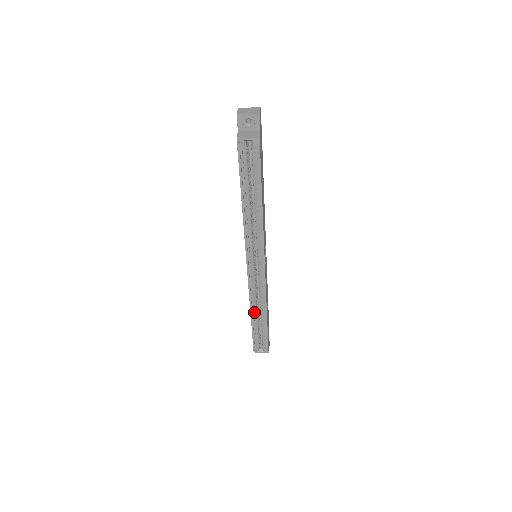
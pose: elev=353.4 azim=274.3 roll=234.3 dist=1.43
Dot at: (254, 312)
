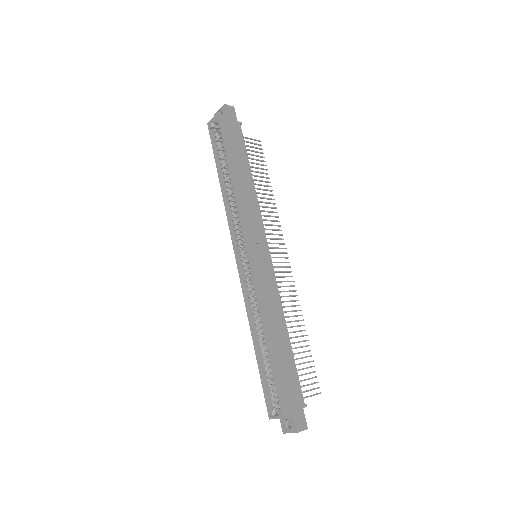
Dot at: (256, 333)
